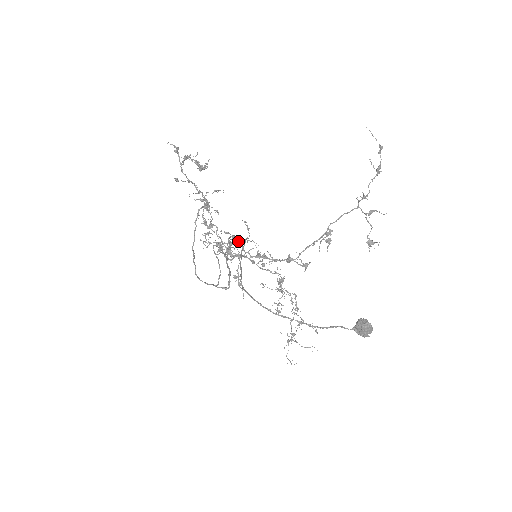
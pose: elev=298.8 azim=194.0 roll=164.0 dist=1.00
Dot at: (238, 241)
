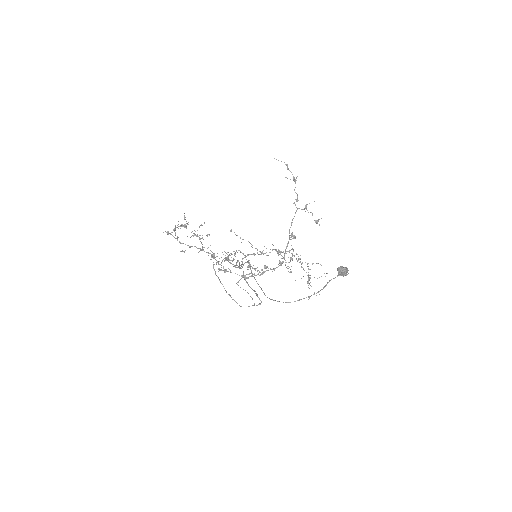
Dot at: occluded
